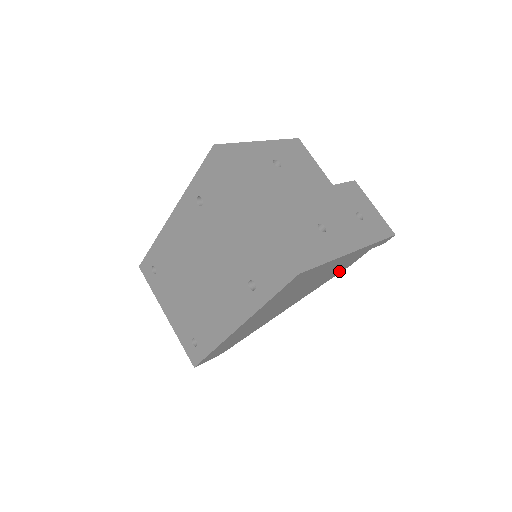
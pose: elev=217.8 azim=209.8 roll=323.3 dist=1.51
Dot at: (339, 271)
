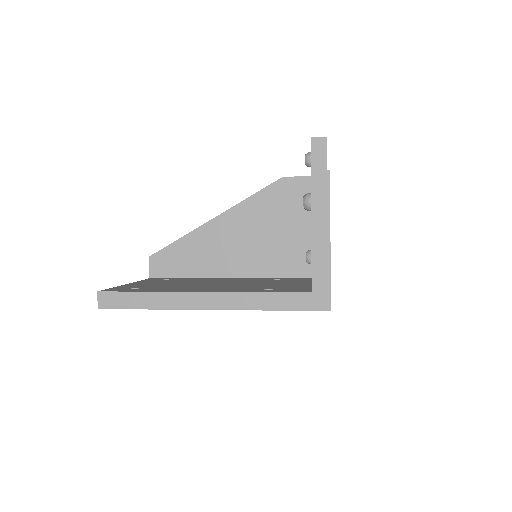
Dot at: occluded
